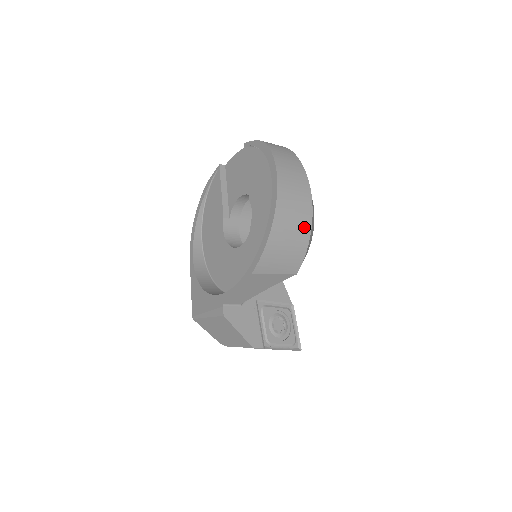
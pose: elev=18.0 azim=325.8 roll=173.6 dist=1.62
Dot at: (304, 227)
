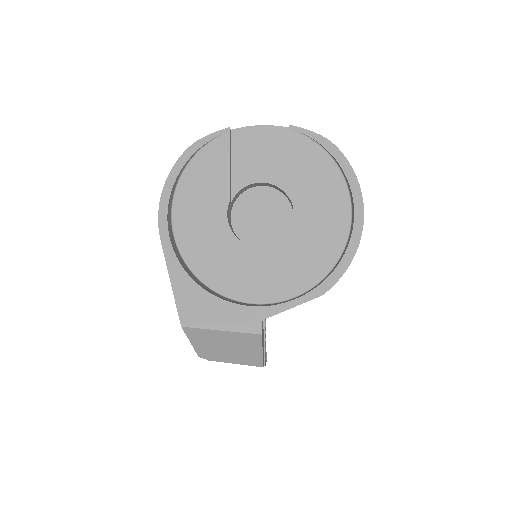
Dot at: occluded
